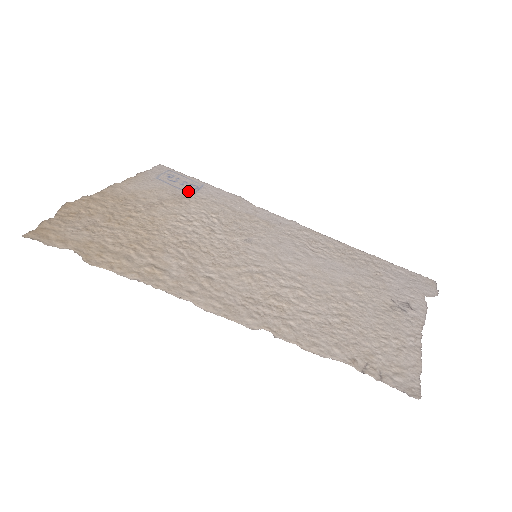
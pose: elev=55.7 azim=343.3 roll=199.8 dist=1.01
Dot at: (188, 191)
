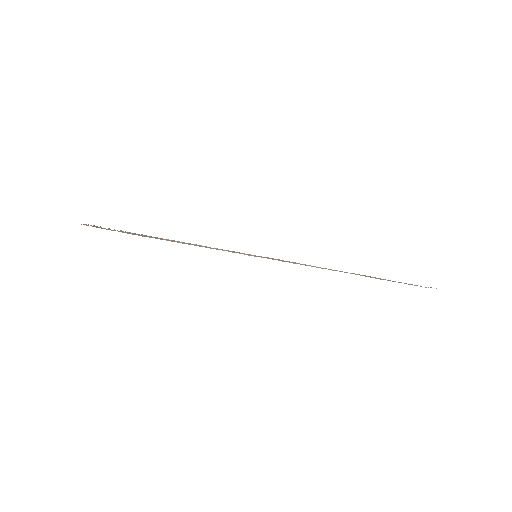
Dot at: occluded
